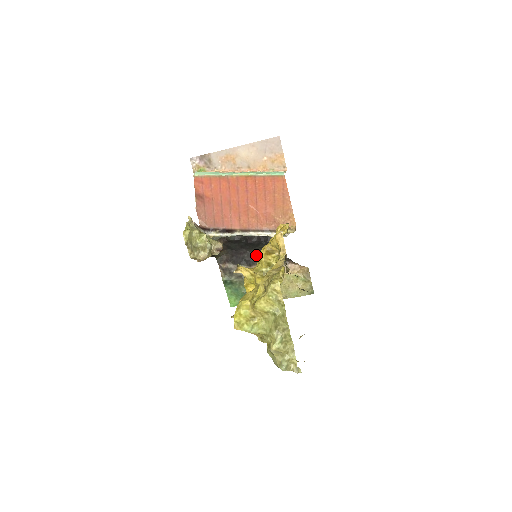
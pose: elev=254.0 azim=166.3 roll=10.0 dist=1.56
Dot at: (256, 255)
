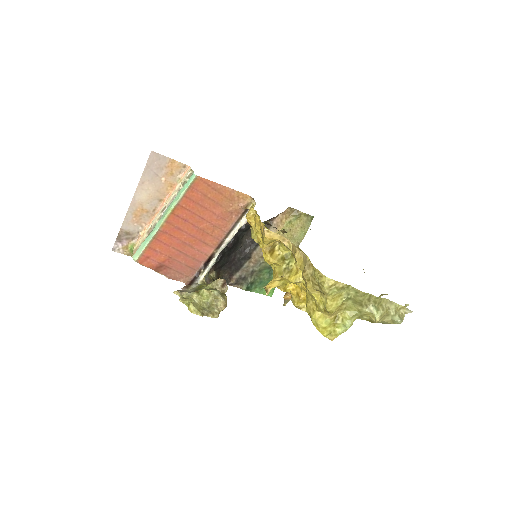
Dot at: (244, 246)
